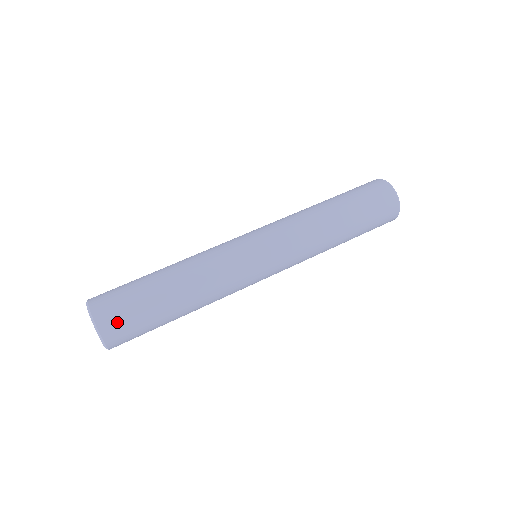
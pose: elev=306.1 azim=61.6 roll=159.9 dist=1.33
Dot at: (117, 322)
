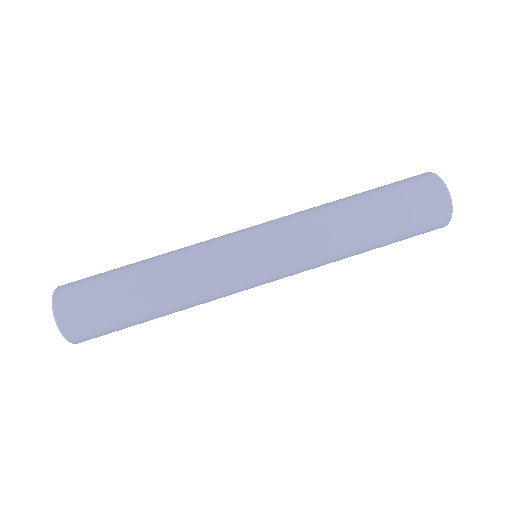
Dot at: (94, 337)
